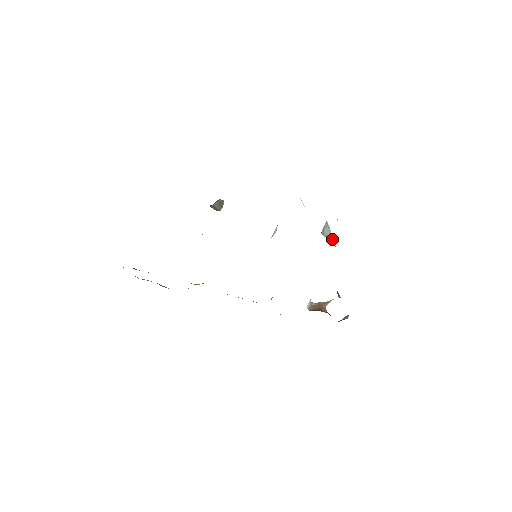
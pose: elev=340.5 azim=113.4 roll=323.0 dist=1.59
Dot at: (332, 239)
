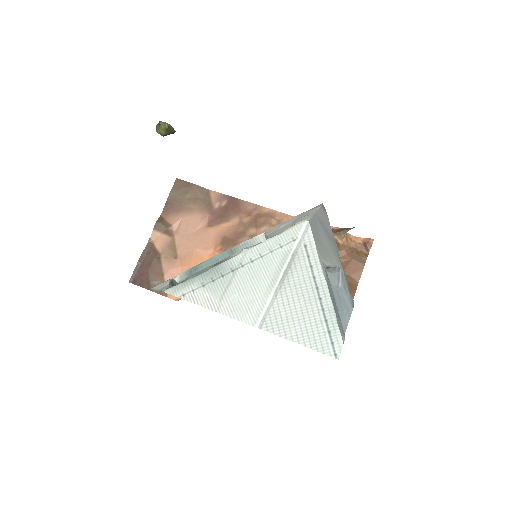
Dot at: (336, 268)
